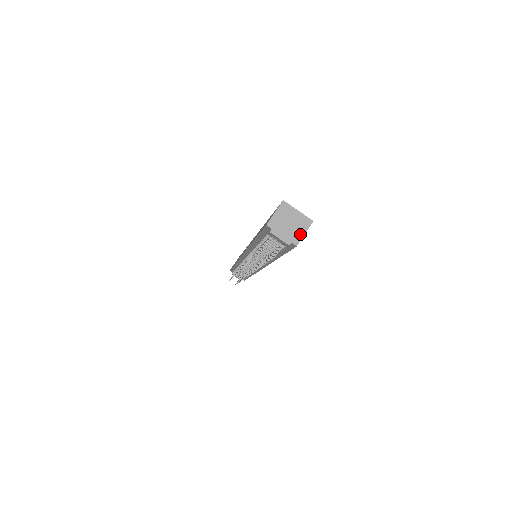
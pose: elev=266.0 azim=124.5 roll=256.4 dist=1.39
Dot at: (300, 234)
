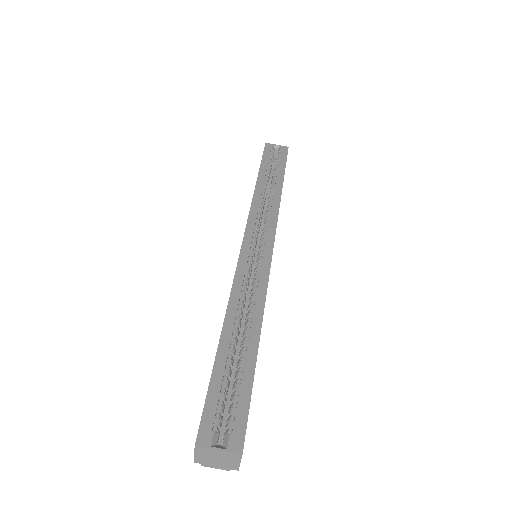
Dot at: (235, 464)
